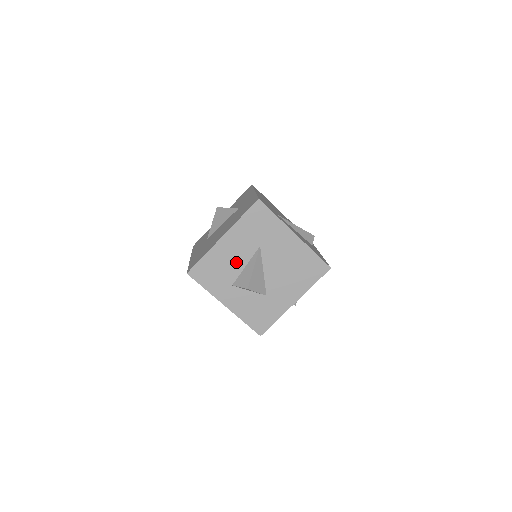
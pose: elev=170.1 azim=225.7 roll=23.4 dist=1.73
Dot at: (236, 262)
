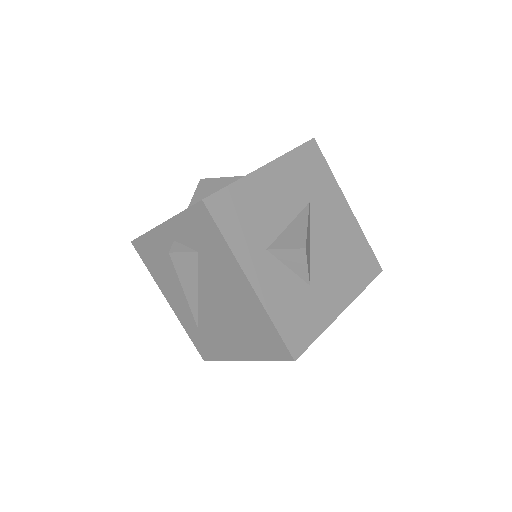
Dot at: (277, 213)
